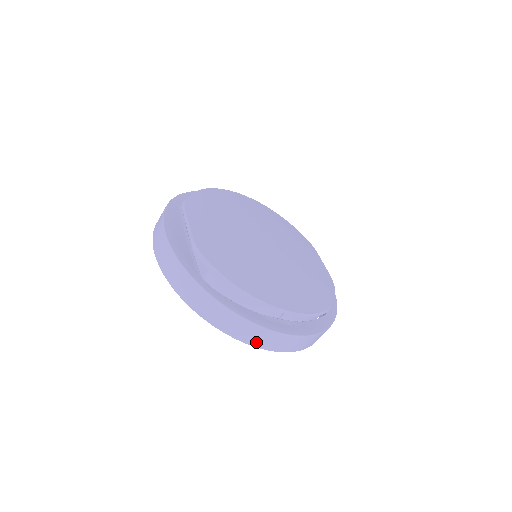
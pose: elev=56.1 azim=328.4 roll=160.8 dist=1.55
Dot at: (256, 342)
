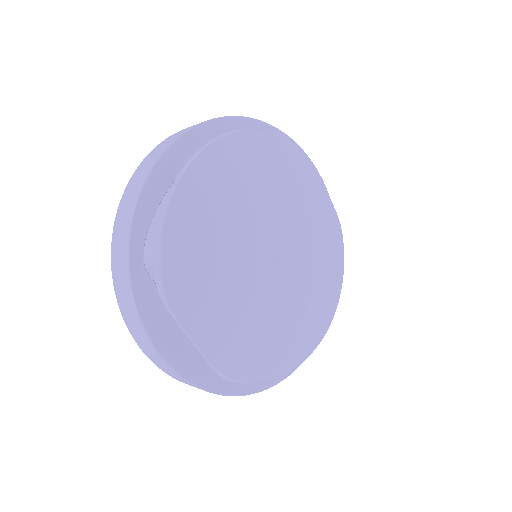
Dot at: occluded
